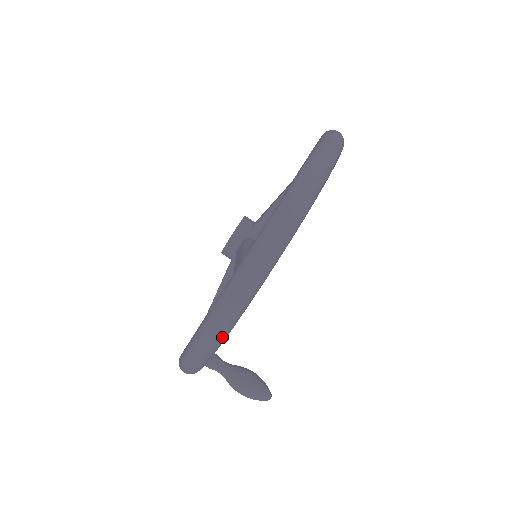
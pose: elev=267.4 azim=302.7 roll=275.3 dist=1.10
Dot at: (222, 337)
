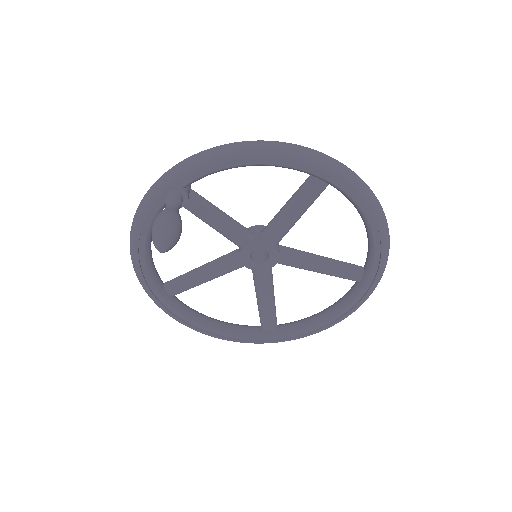
Dot at: (294, 153)
